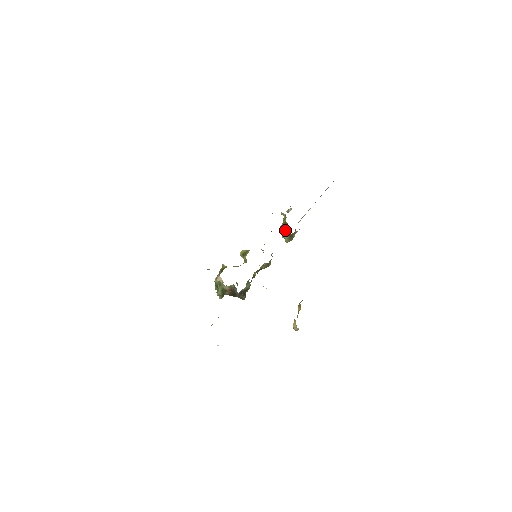
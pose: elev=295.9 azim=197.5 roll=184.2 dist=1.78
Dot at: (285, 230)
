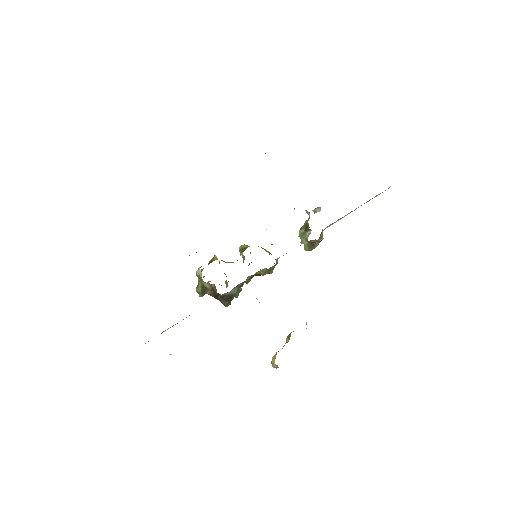
Dot at: (305, 233)
